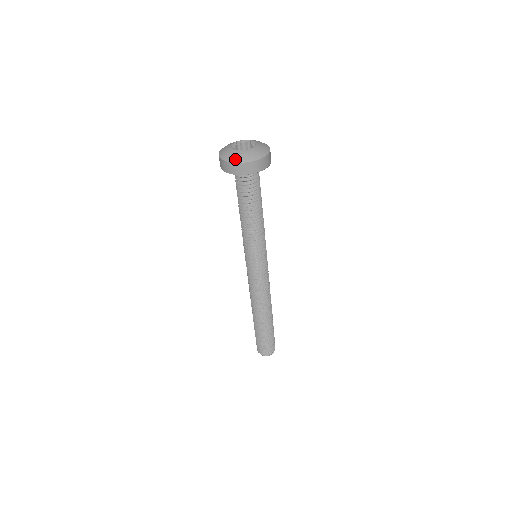
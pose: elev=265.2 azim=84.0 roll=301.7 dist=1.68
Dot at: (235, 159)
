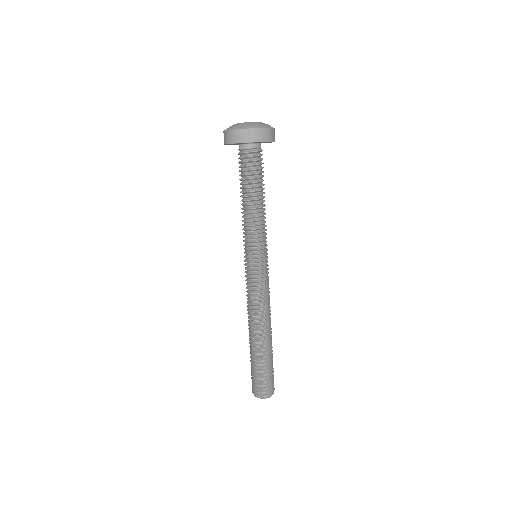
Dot at: (239, 127)
